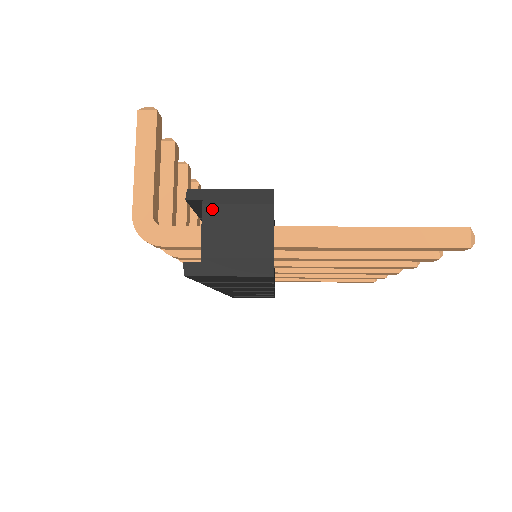
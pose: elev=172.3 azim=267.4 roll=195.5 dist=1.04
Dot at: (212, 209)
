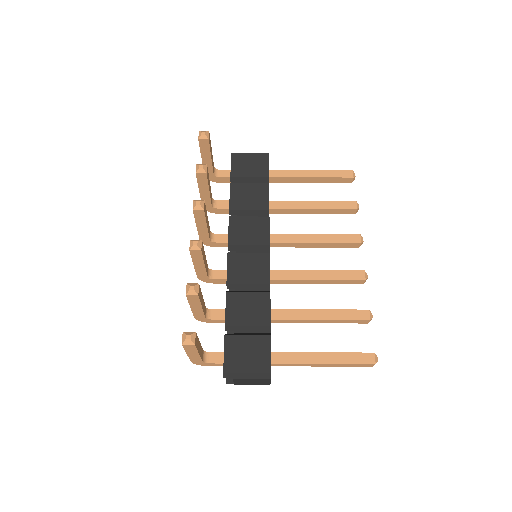
Dot at: (238, 380)
